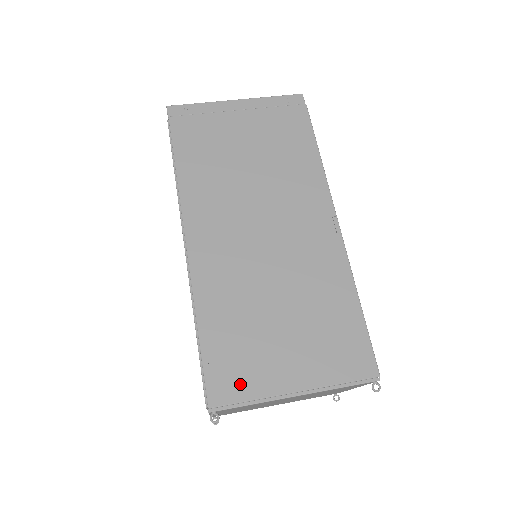
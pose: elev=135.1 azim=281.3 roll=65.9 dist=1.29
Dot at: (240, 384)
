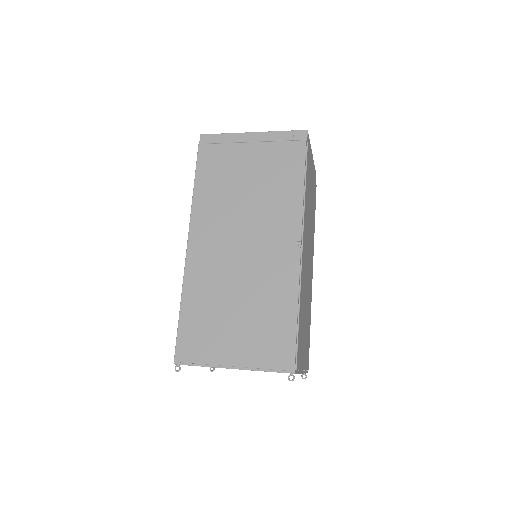
Dot at: (197, 351)
